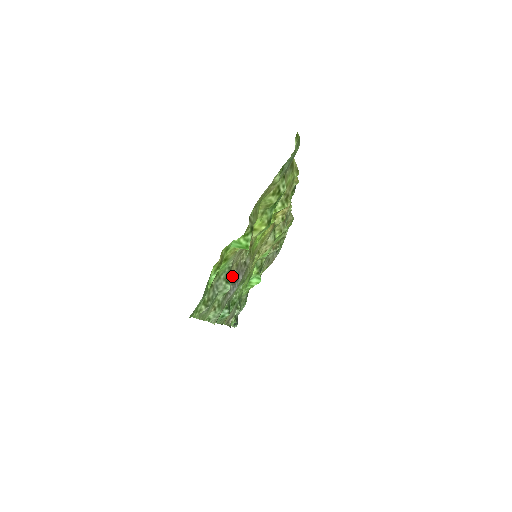
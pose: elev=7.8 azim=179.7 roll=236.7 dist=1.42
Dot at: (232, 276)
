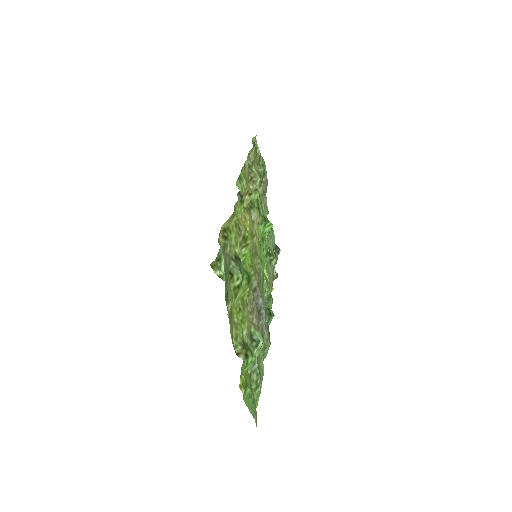
Dot at: (255, 321)
